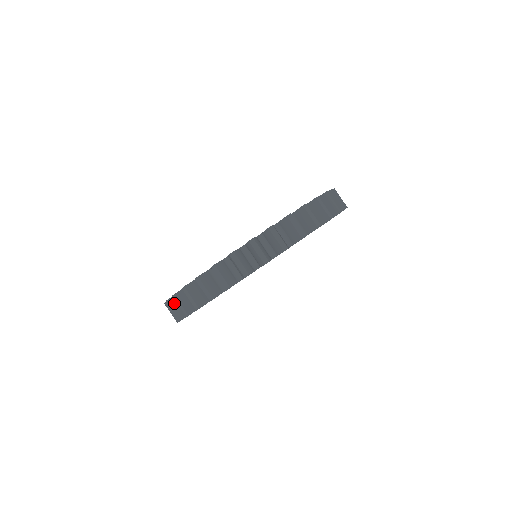
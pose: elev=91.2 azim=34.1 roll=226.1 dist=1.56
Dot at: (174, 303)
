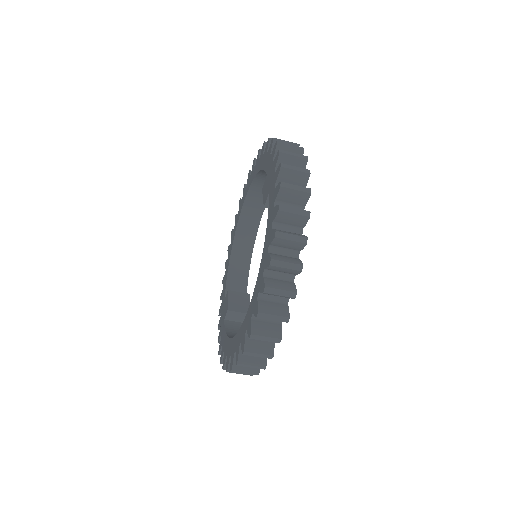
Dot at: (245, 360)
